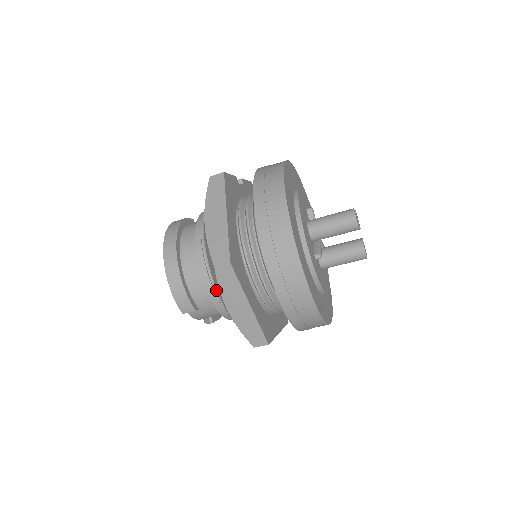
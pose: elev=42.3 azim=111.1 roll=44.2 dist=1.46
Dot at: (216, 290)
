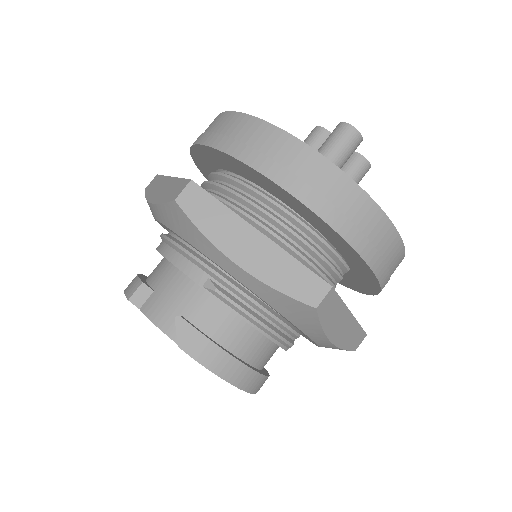
Dot at: (162, 234)
